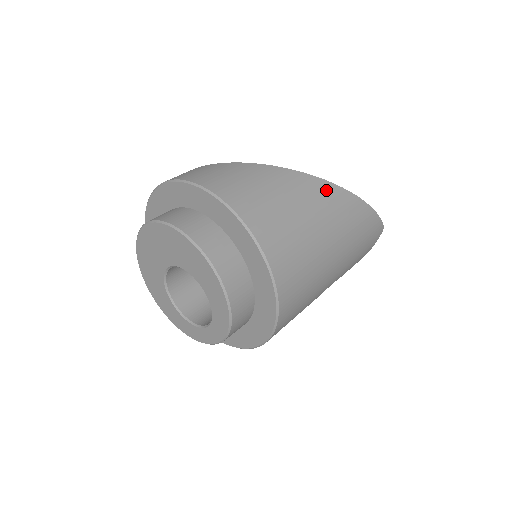
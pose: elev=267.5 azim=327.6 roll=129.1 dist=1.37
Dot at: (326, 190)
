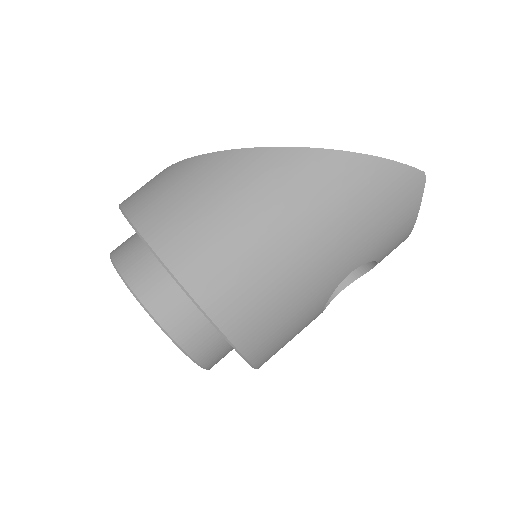
Dot at: (274, 161)
